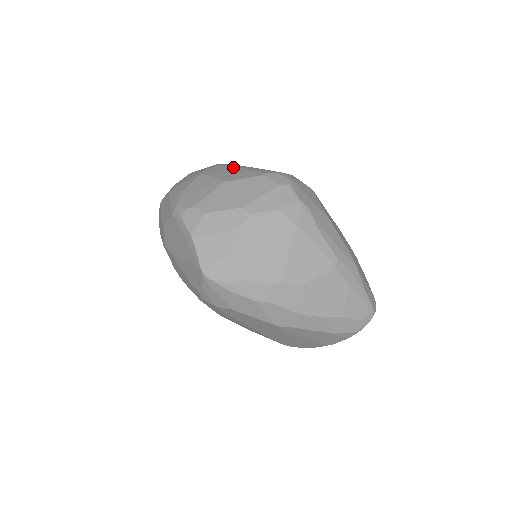
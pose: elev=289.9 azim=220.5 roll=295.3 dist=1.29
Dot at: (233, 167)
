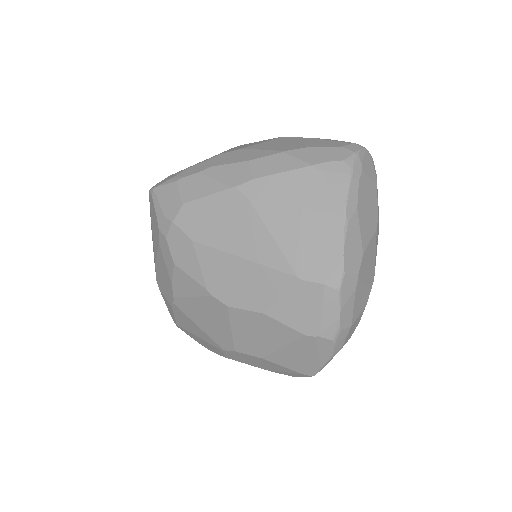
Dot at: occluded
